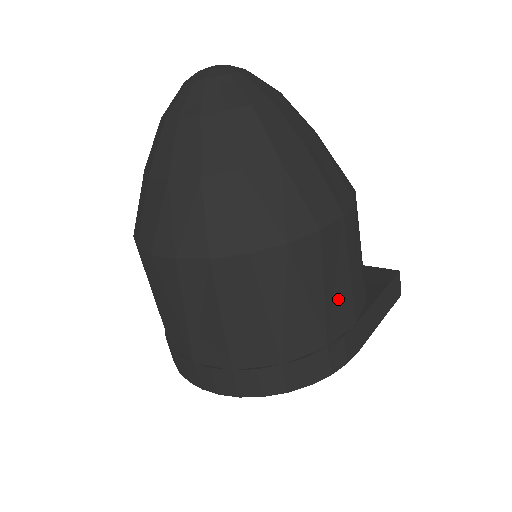
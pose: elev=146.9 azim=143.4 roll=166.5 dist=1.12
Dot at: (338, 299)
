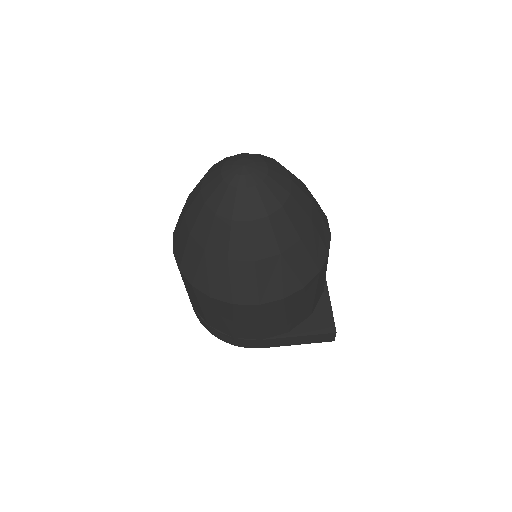
Dot at: (246, 328)
